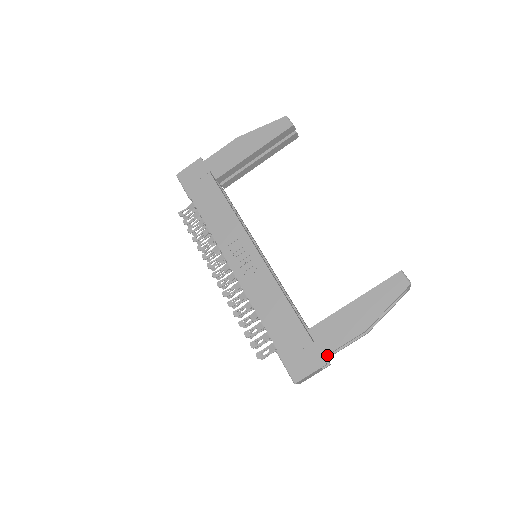
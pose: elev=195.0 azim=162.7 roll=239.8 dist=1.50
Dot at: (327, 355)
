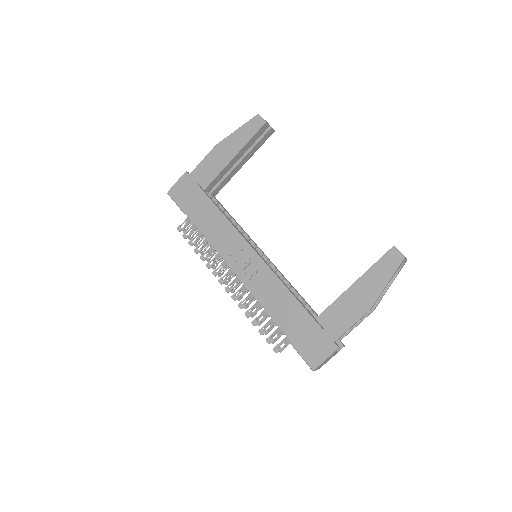
Dot at: (338, 339)
